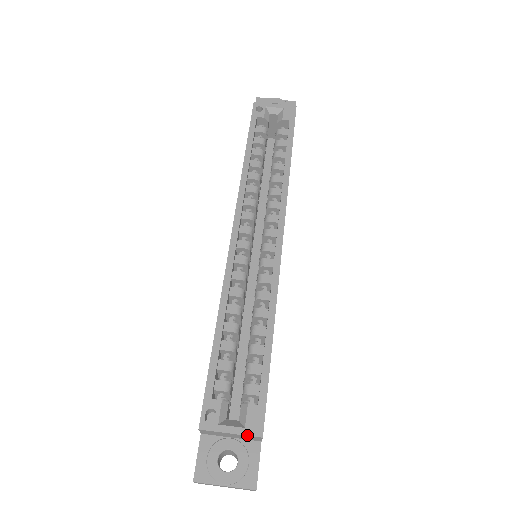
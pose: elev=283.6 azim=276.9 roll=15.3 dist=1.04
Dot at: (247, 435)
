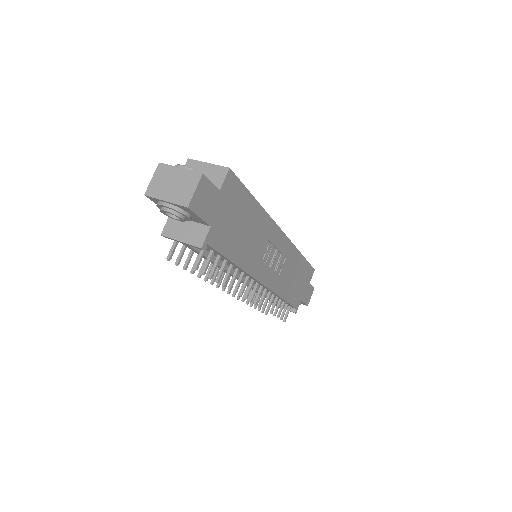
Dot at: (219, 165)
